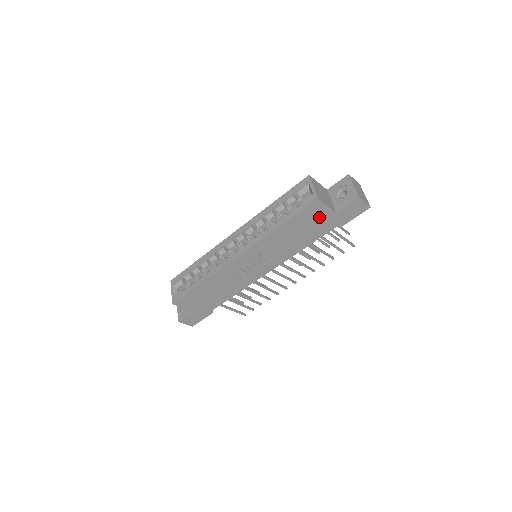
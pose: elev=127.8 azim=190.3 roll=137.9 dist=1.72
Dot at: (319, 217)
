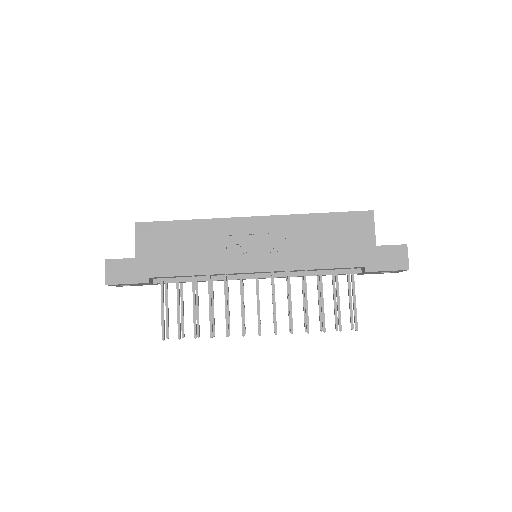
Dot at: (359, 236)
